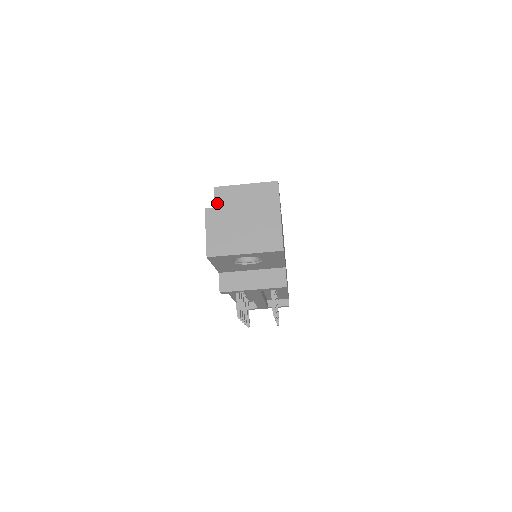
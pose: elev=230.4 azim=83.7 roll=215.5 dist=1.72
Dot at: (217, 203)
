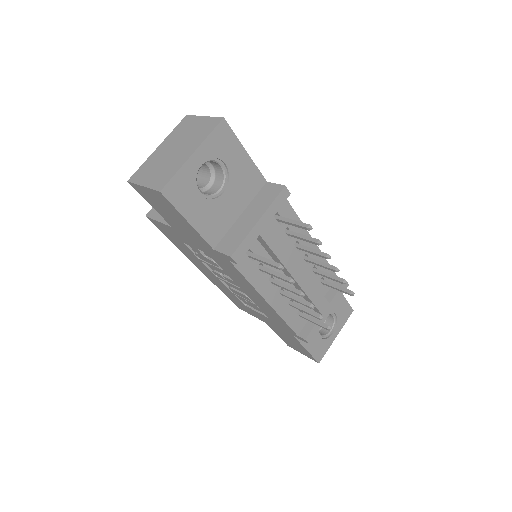
Dot at: (158, 218)
